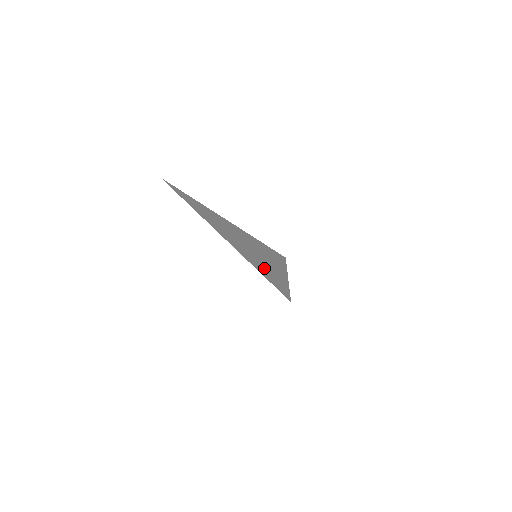
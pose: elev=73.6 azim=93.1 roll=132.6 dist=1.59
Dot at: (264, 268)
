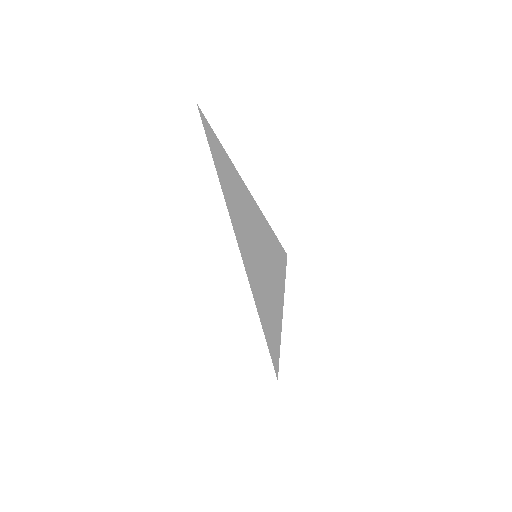
Dot at: (260, 287)
